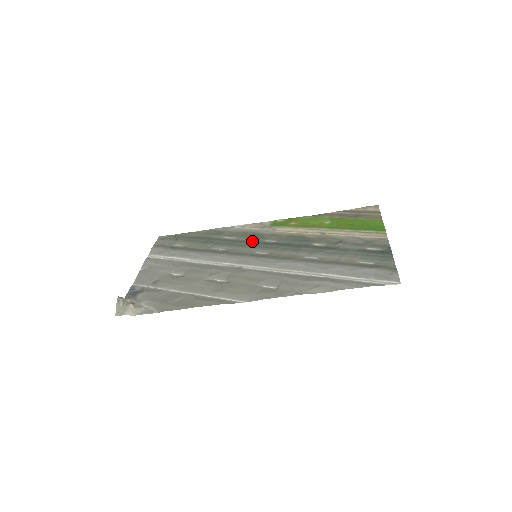
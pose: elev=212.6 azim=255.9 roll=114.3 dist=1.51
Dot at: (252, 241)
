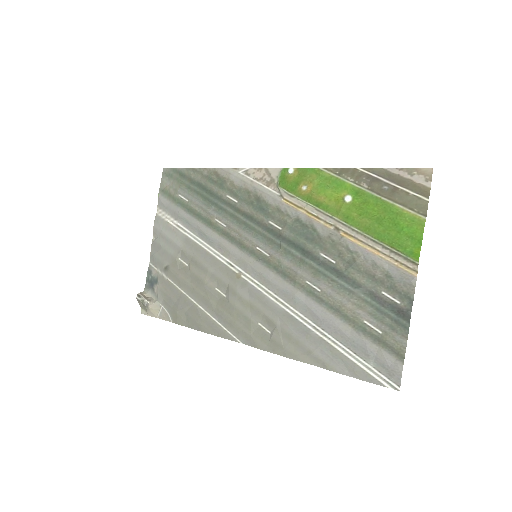
Dot at: (254, 218)
